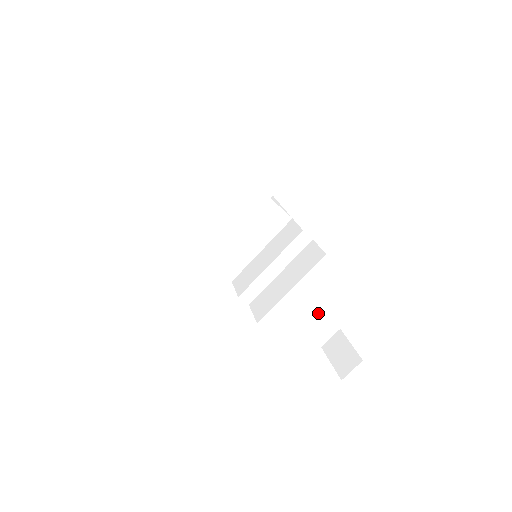
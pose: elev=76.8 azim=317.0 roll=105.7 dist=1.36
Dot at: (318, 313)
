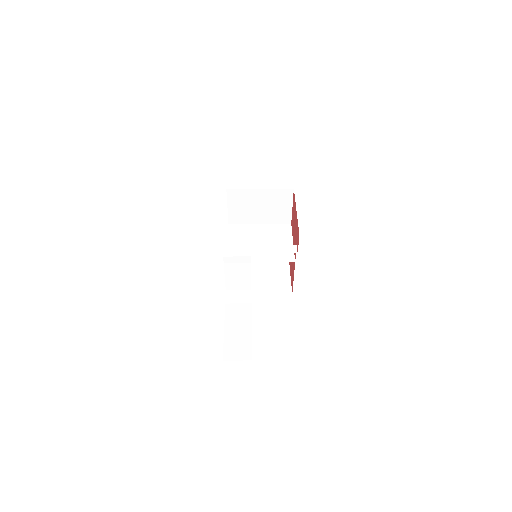
Dot at: (250, 330)
